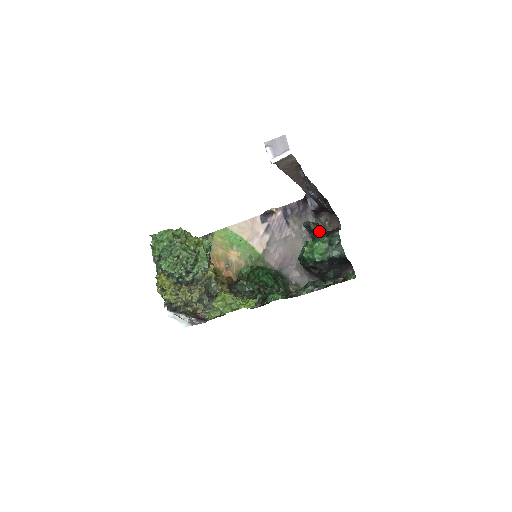
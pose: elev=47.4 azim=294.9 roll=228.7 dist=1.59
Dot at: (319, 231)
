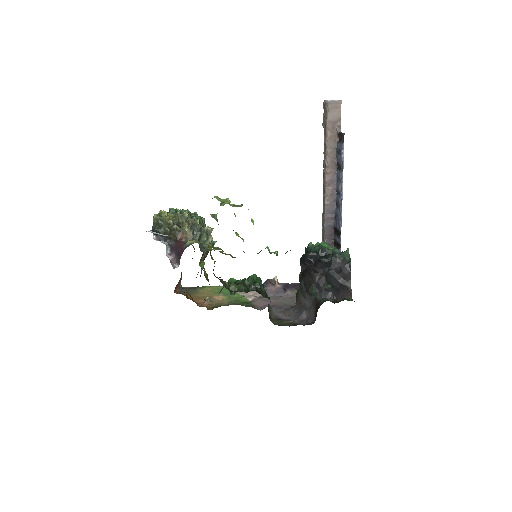
Dot at: occluded
